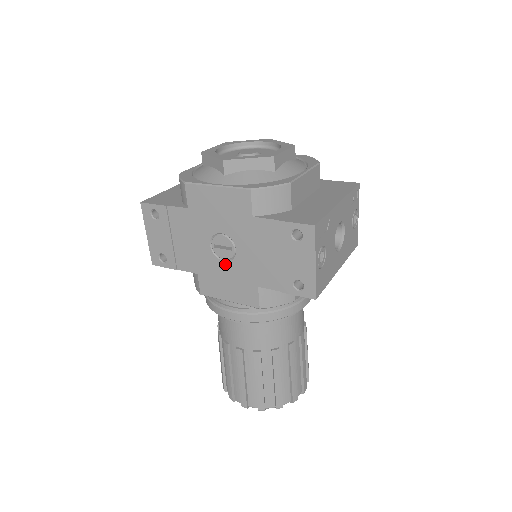
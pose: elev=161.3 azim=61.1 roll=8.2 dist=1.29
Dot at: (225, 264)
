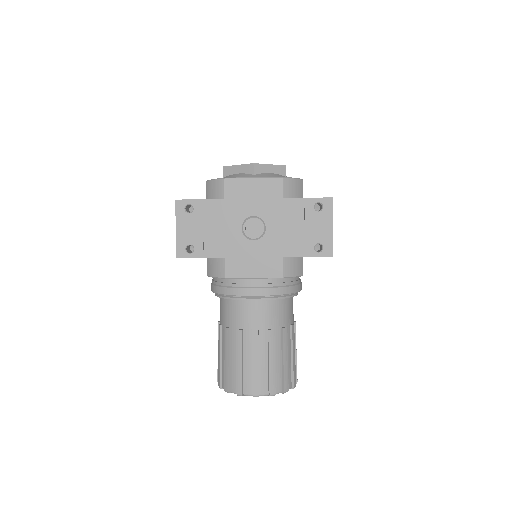
Dot at: (254, 243)
